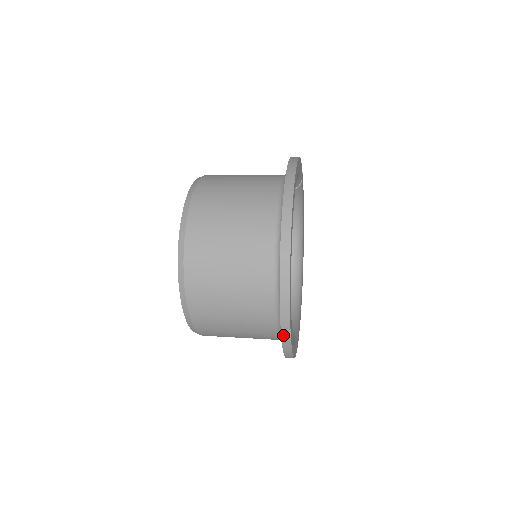
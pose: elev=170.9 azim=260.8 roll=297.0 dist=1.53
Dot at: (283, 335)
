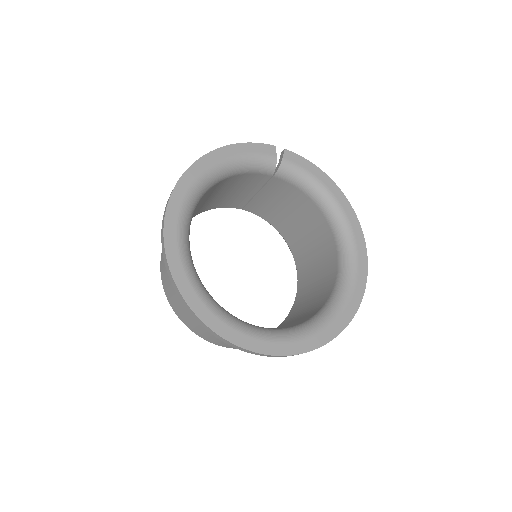
Dot at: (209, 331)
